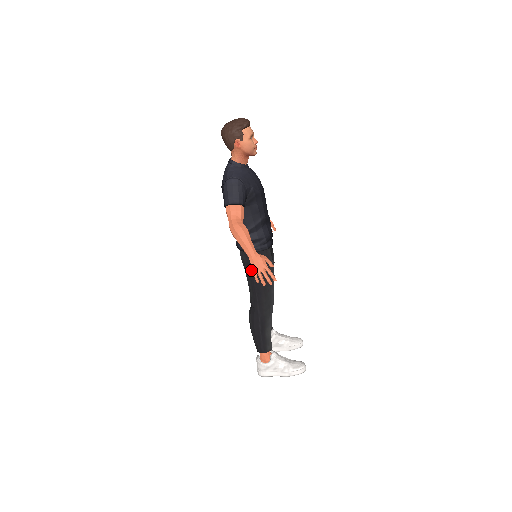
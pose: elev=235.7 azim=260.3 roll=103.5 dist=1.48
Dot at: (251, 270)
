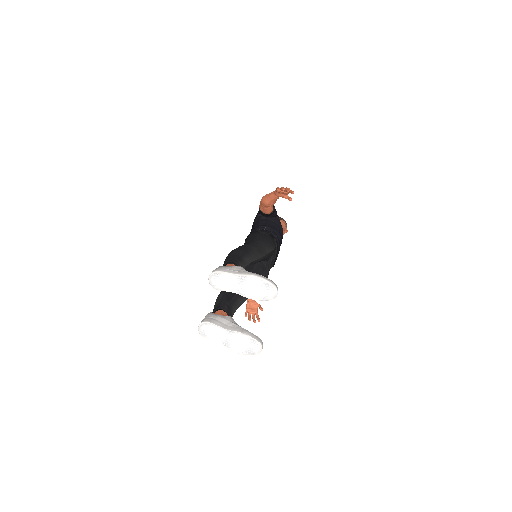
Dot at: (256, 234)
